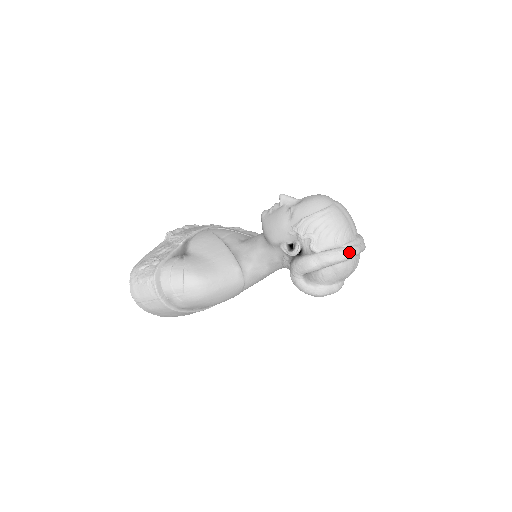
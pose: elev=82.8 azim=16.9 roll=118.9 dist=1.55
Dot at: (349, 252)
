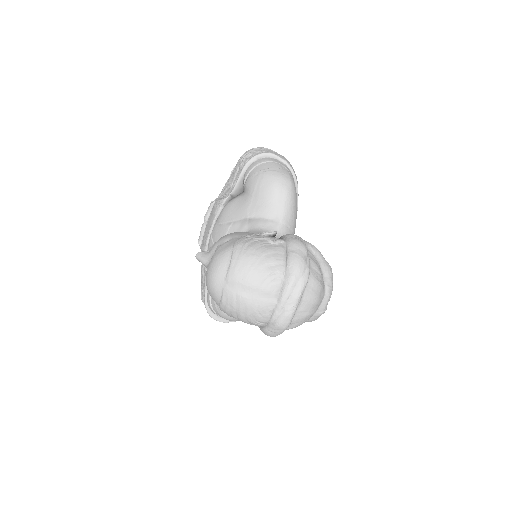
Dot at: (278, 329)
